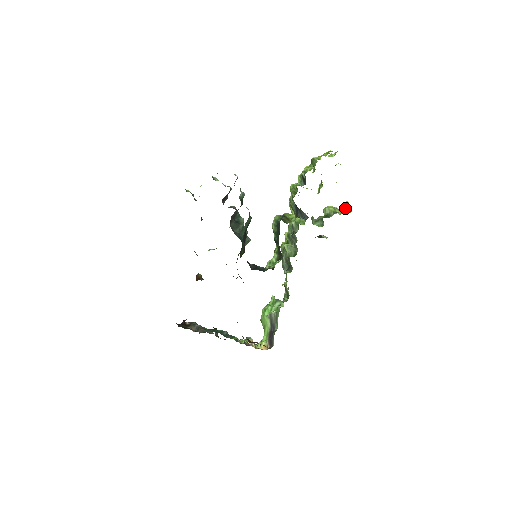
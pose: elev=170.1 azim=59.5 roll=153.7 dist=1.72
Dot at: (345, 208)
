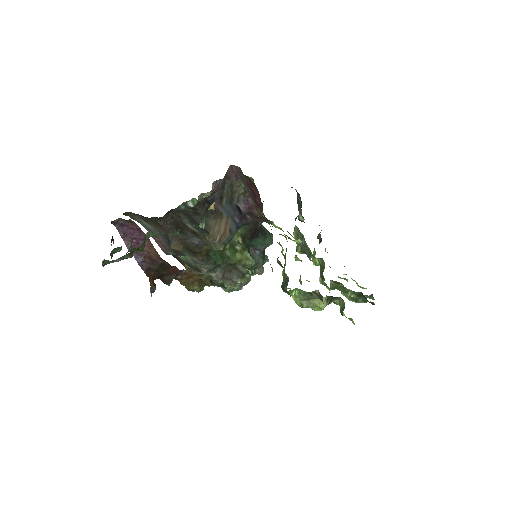
Dot at: occluded
